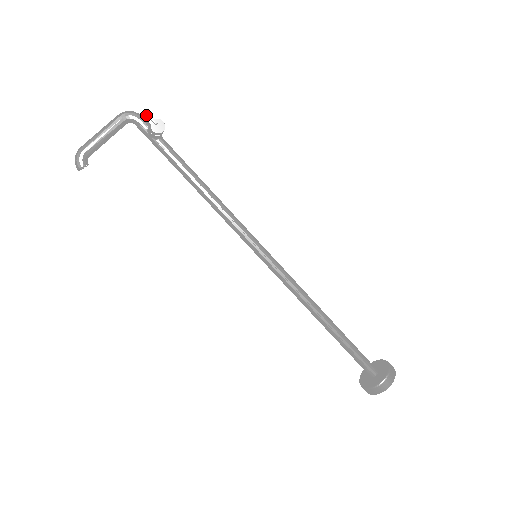
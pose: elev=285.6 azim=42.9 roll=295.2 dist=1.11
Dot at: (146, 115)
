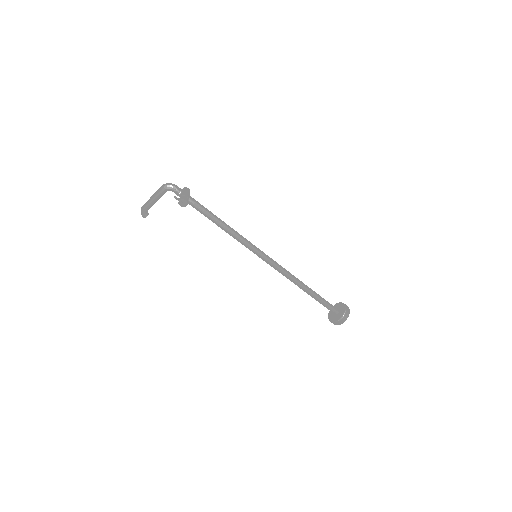
Dot at: (175, 198)
